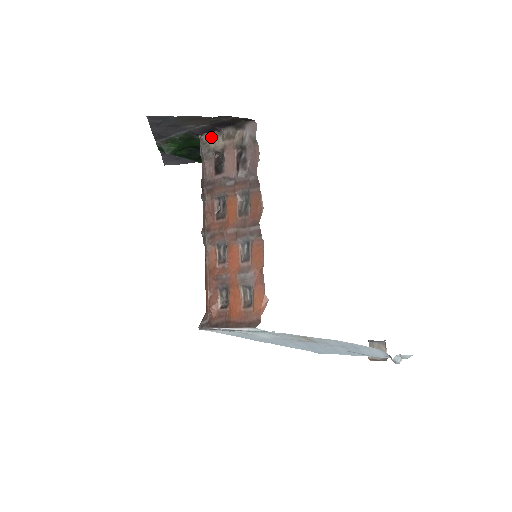
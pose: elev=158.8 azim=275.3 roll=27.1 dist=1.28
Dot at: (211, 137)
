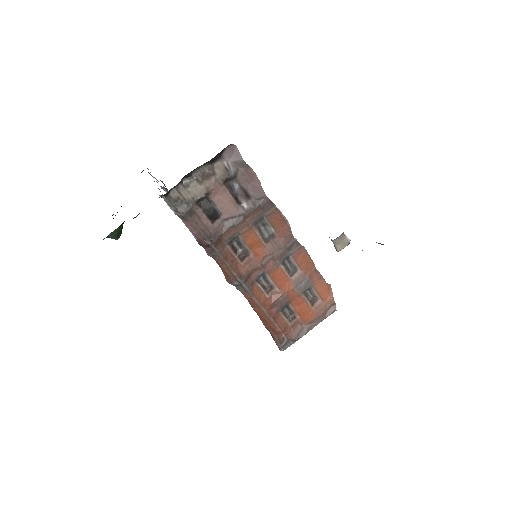
Dot at: (181, 189)
